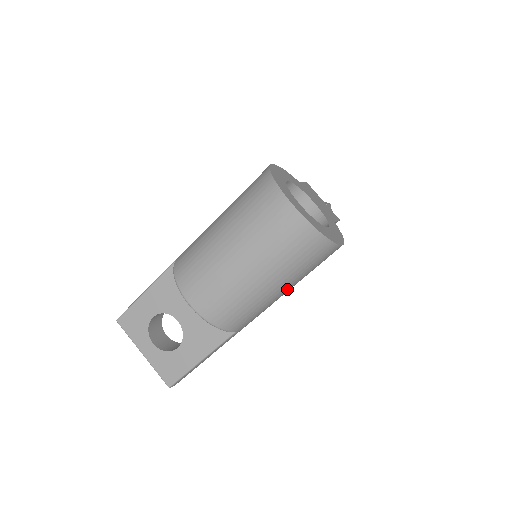
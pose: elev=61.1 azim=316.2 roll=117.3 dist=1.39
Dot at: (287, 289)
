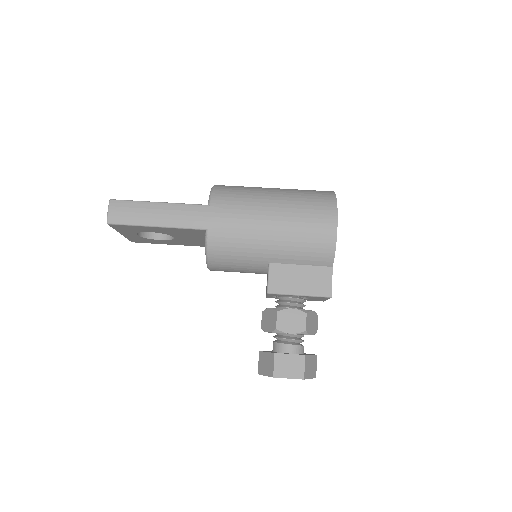
Dot at: (275, 210)
